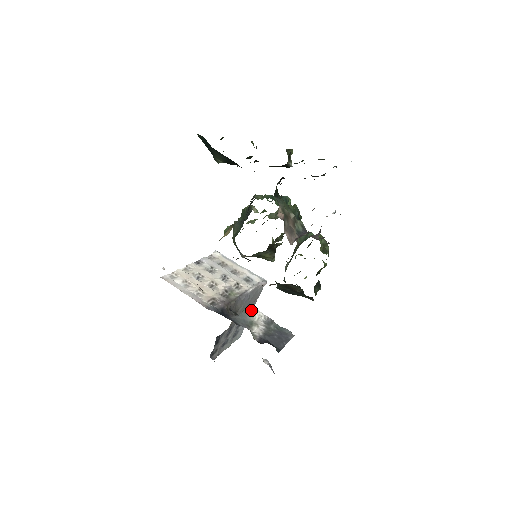
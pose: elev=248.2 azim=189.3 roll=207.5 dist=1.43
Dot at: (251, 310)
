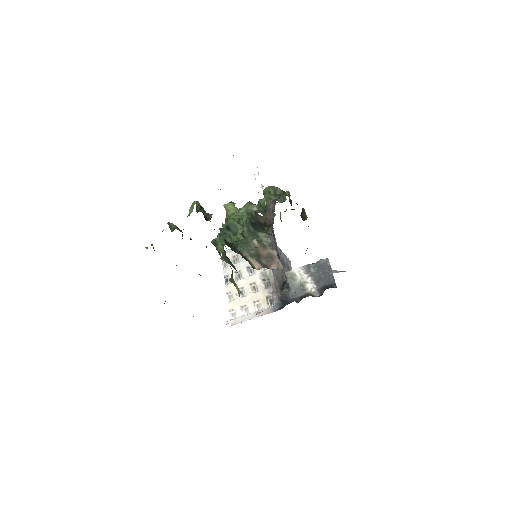
Dot at: (290, 275)
